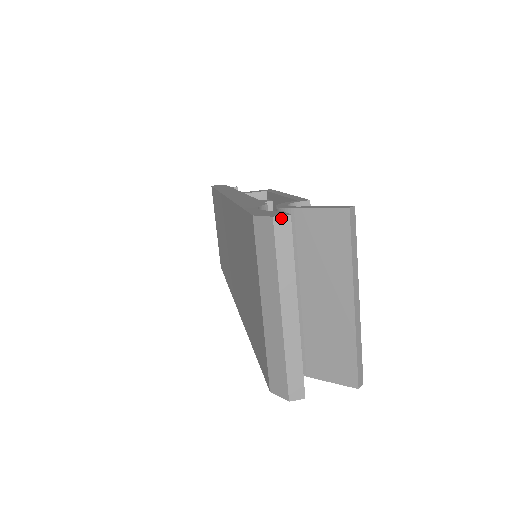
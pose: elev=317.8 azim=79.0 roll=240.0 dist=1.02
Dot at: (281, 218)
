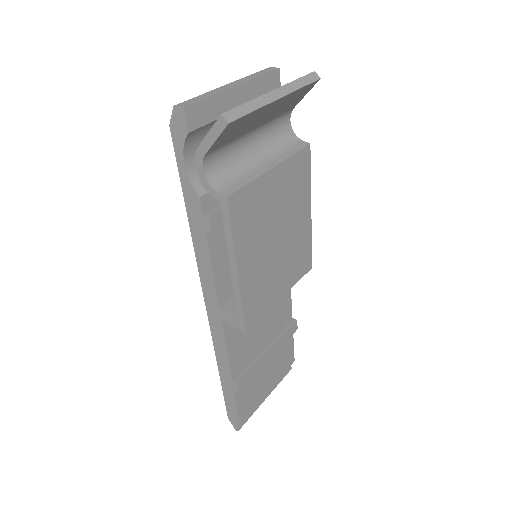
Dot at: (273, 68)
